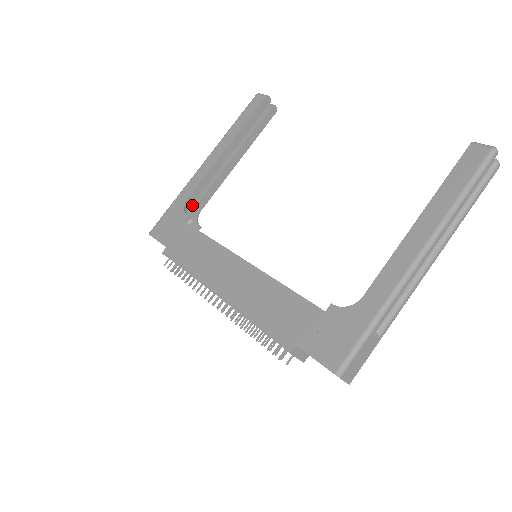
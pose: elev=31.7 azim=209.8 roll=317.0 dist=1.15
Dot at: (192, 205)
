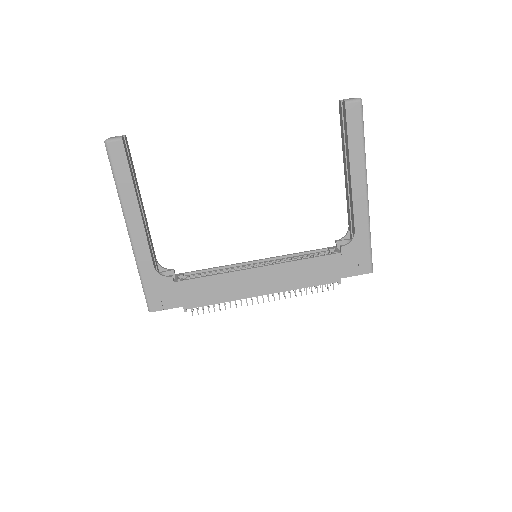
Dot at: occluded
